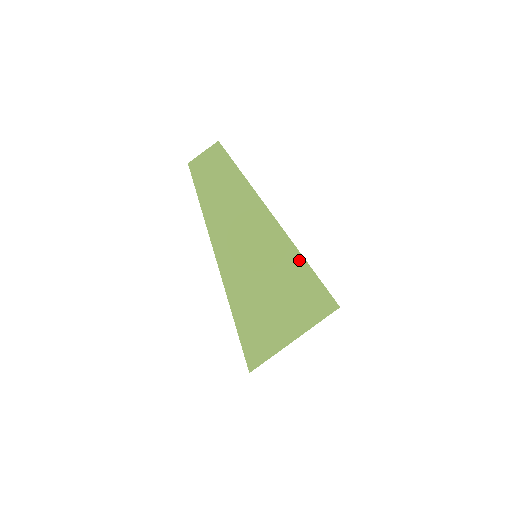
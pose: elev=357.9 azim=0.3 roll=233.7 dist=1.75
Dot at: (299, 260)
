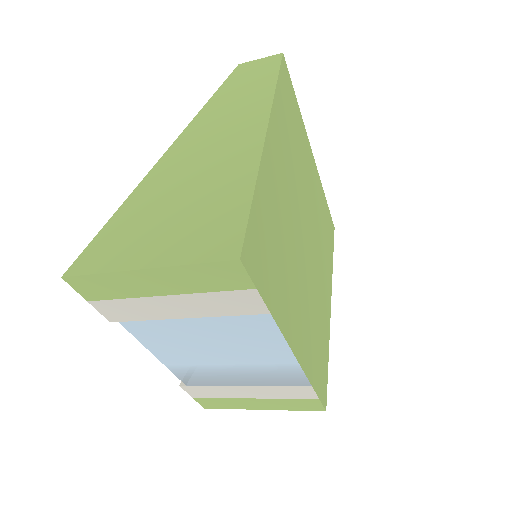
Dot at: (249, 177)
